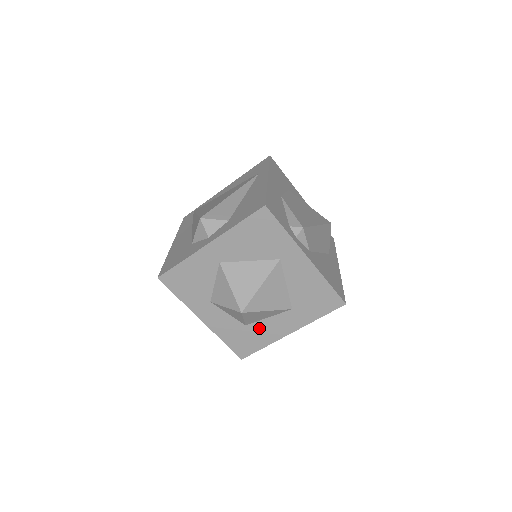
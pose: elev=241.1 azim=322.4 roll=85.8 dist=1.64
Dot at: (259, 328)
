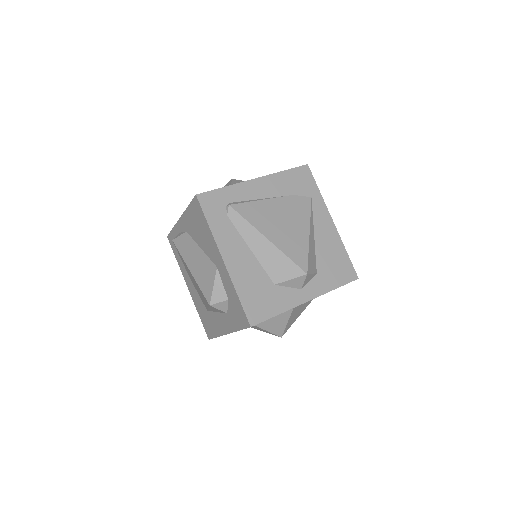
Dot at: occluded
